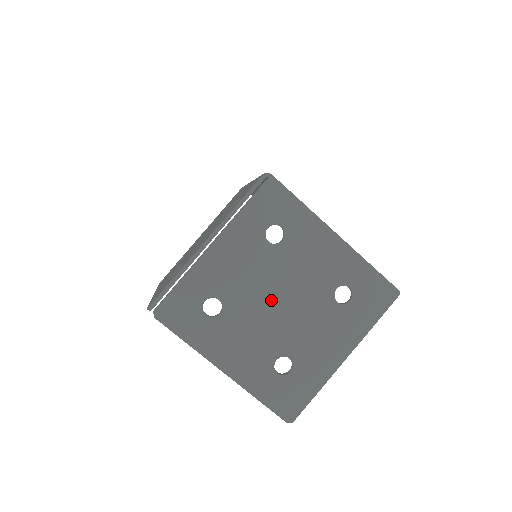
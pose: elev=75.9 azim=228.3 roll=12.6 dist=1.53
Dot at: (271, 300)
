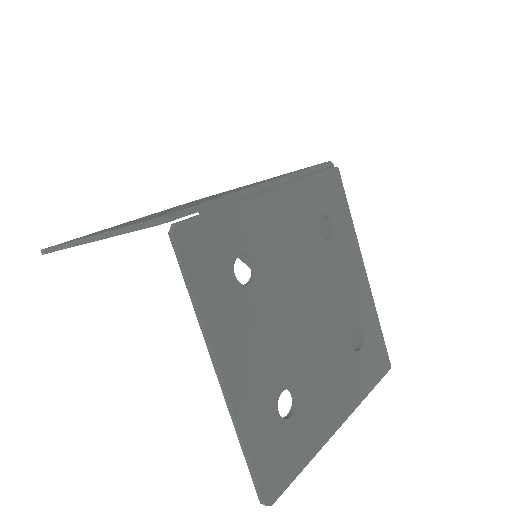
Dot at: (302, 302)
